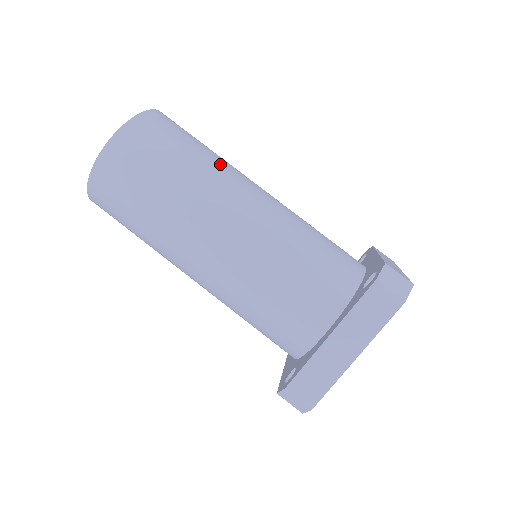
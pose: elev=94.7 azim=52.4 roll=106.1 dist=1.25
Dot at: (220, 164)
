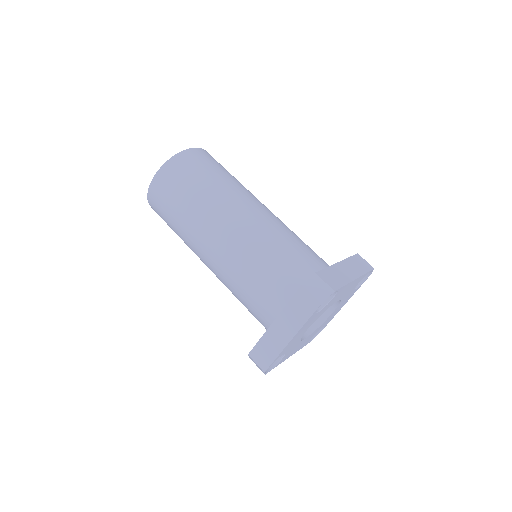
Dot at: occluded
